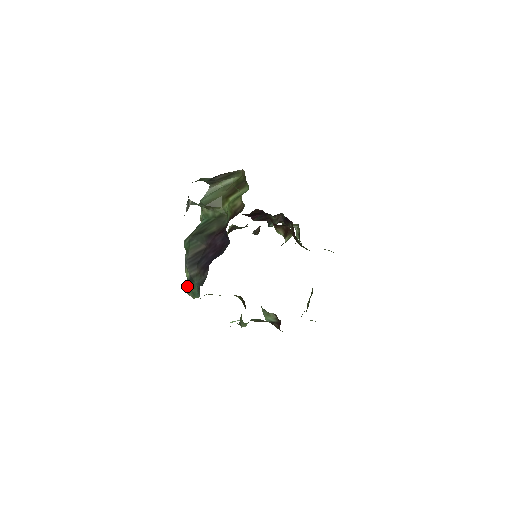
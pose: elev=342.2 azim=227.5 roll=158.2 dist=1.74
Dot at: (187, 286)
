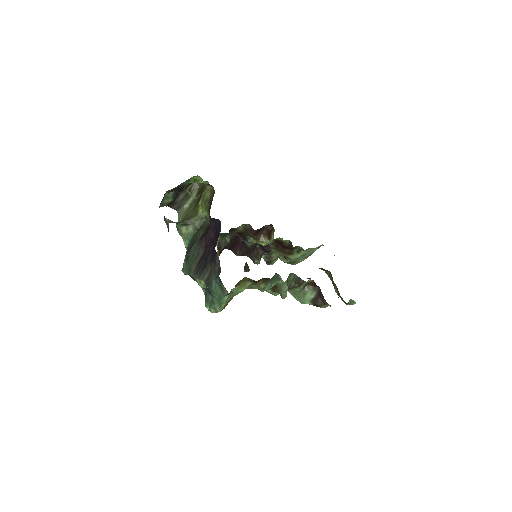
Dot at: (209, 301)
